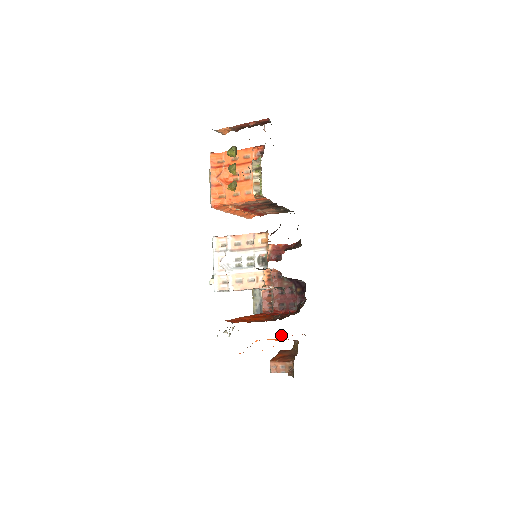
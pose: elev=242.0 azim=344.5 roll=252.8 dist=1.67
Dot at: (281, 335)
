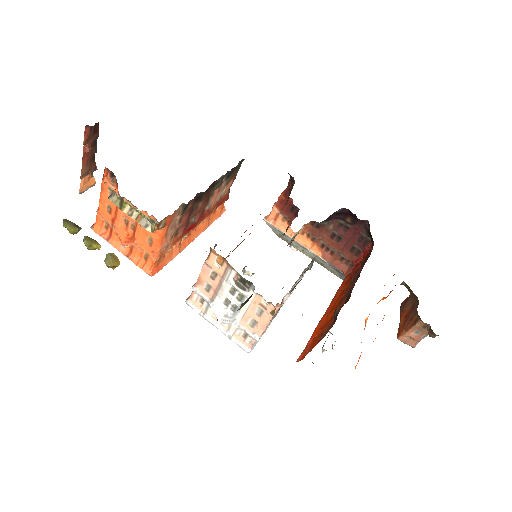
Dot at: occluded
